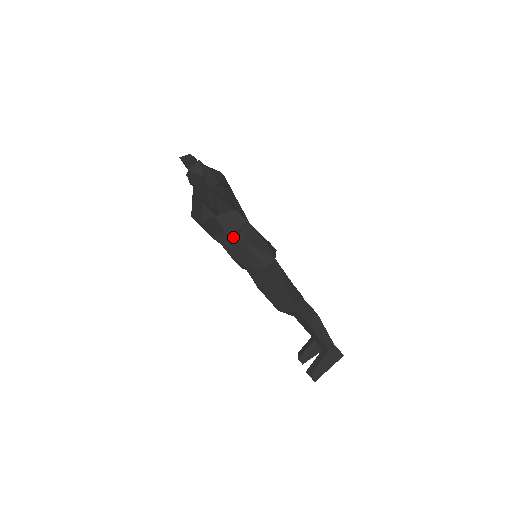
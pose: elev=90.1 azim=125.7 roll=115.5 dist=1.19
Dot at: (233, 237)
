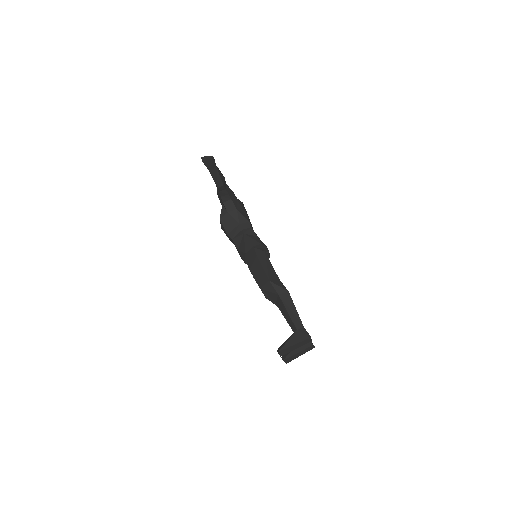
Dot at: (239, 233)
